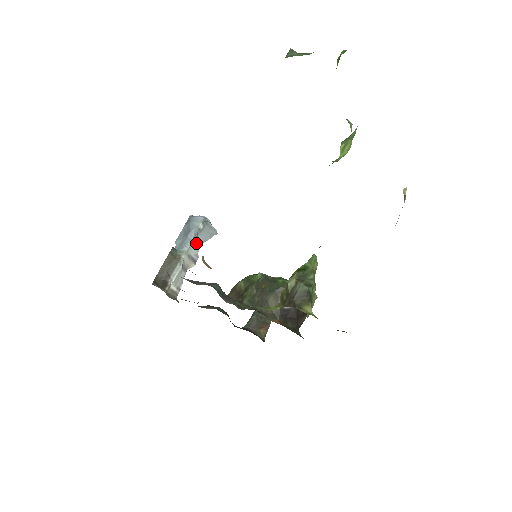
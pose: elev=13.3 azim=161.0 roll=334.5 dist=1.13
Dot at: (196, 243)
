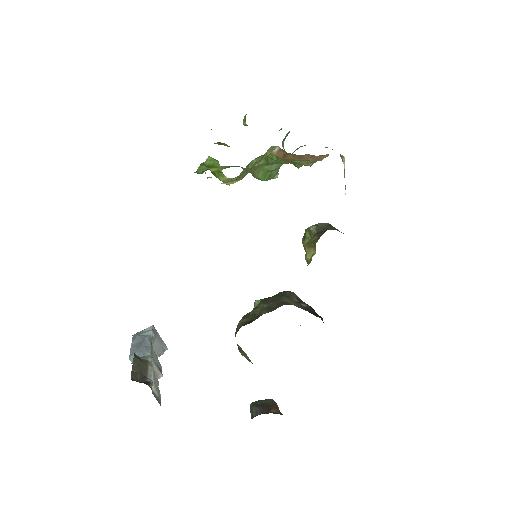
Dot at: (154, 352)
